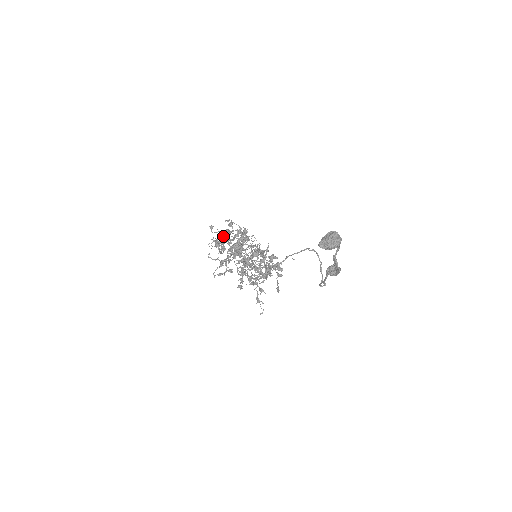
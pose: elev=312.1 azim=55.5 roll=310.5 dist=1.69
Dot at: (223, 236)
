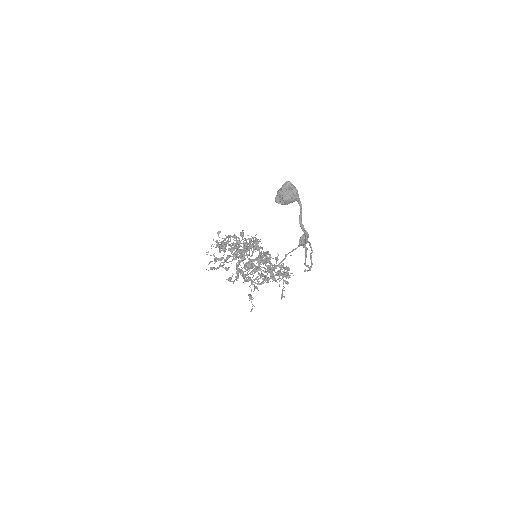
Dot at: occluded
